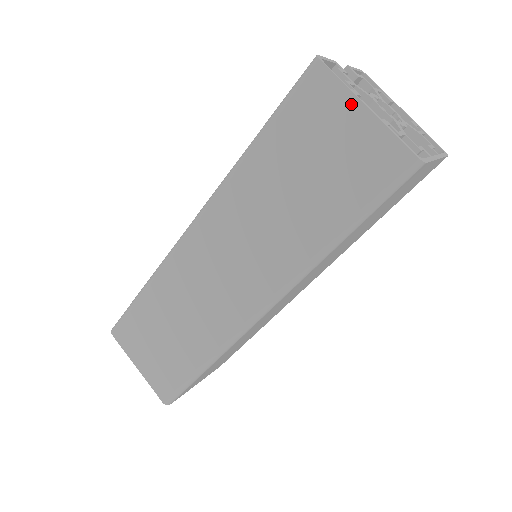
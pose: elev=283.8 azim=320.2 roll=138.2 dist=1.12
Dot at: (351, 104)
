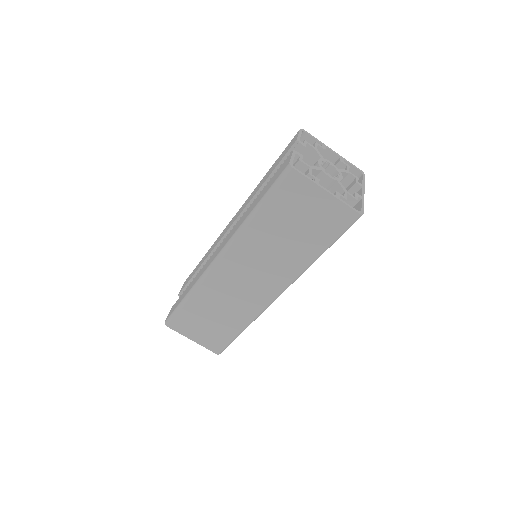
Dot at: (317, 190)
